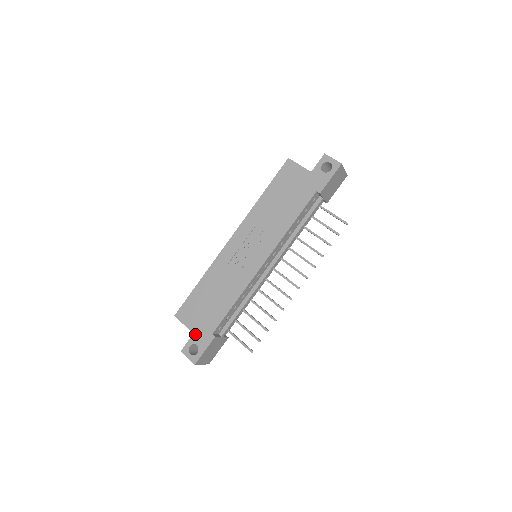
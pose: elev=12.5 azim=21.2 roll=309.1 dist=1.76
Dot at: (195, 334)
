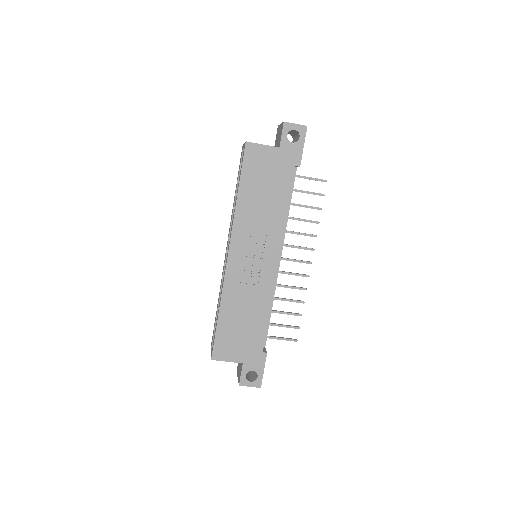
Dot at: (245, 363)
